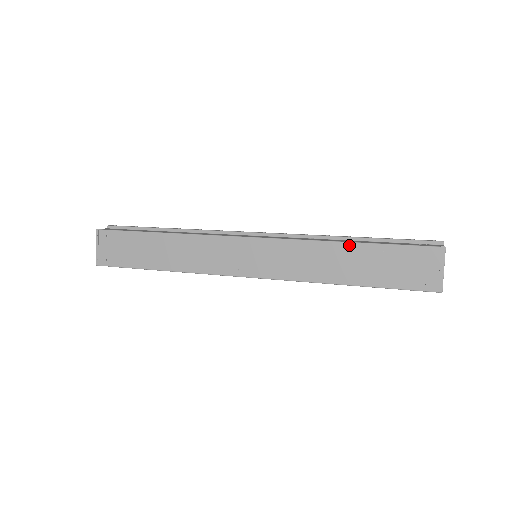
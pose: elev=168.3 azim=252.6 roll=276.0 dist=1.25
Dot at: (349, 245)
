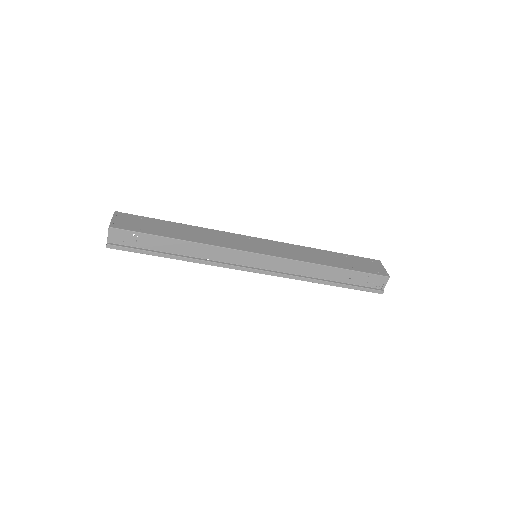
Dot at: (325, 251)
